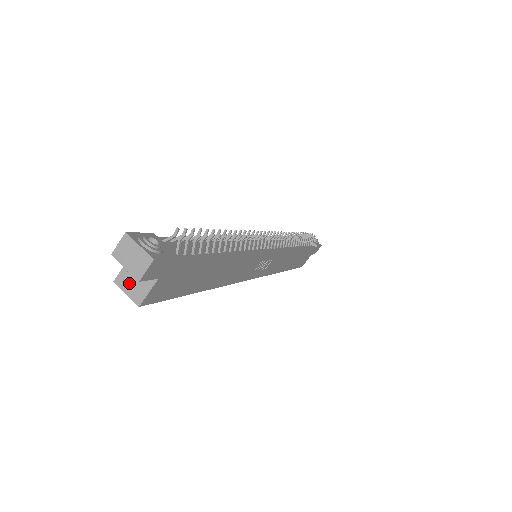
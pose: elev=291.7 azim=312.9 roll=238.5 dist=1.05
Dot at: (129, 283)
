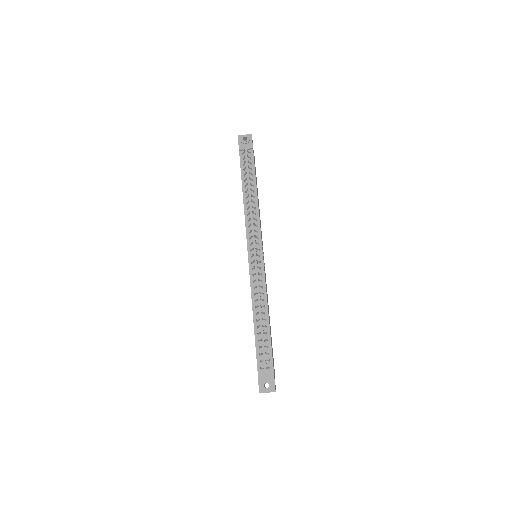
Dot at: occluded
